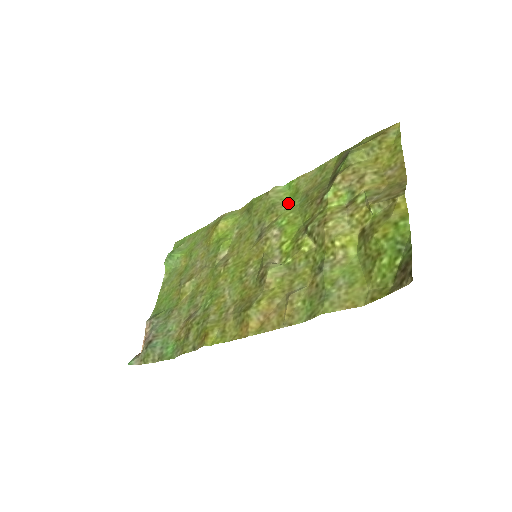
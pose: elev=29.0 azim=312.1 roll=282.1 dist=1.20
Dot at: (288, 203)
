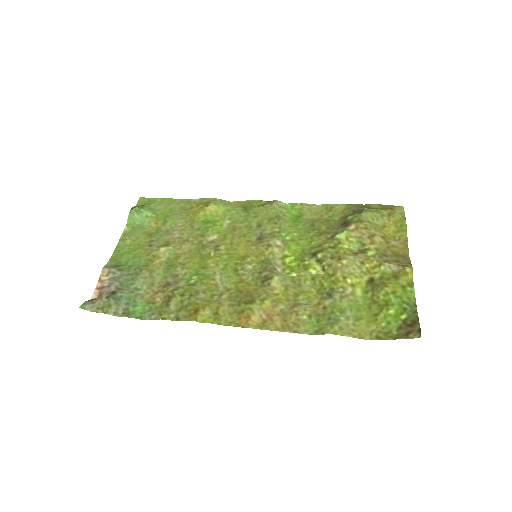
Dot at: (292, 222)
